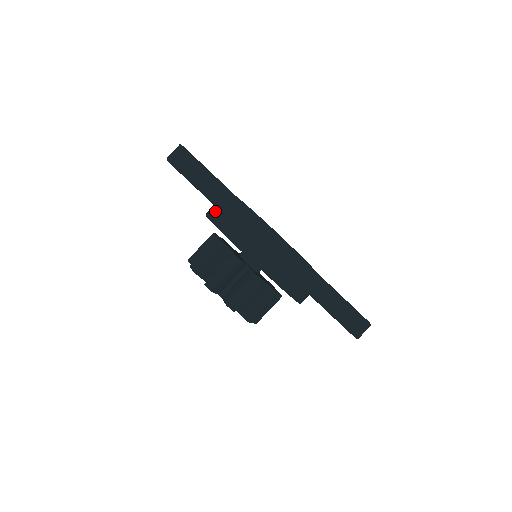
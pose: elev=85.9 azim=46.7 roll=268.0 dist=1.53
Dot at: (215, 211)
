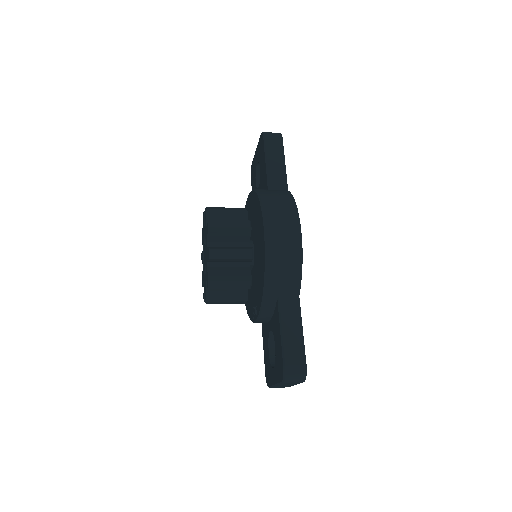
Dot at: occluded
